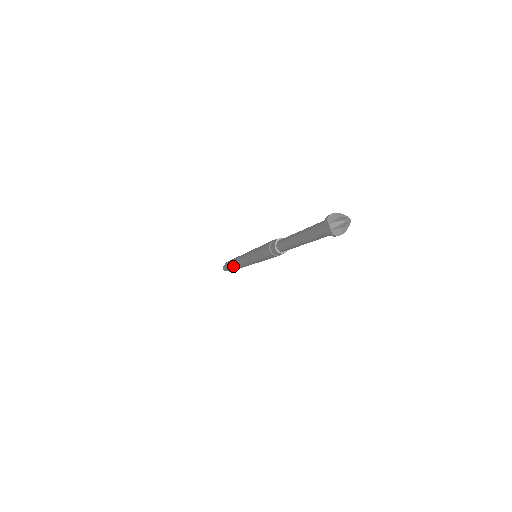
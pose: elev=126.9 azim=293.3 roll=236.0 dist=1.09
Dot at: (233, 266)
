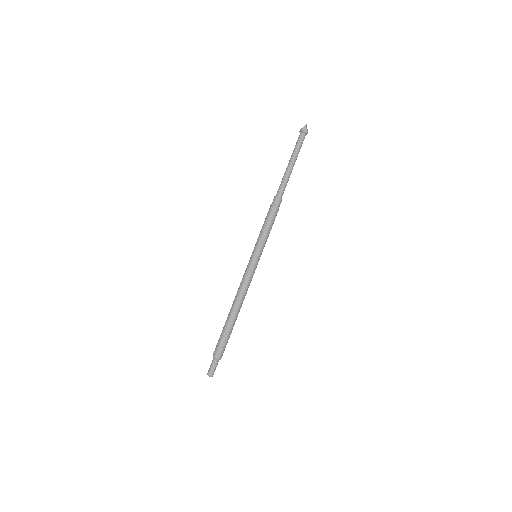
Dot at: (232, 318)
